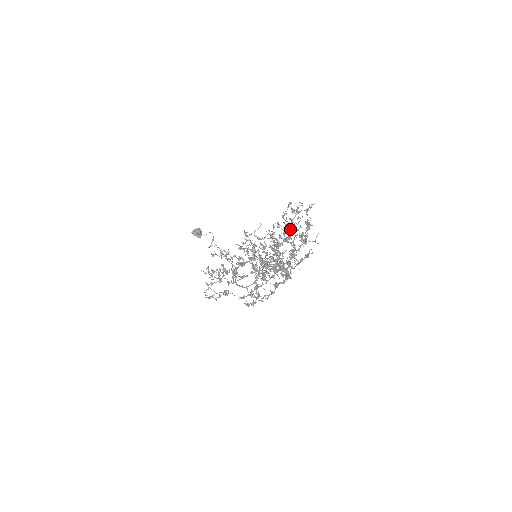
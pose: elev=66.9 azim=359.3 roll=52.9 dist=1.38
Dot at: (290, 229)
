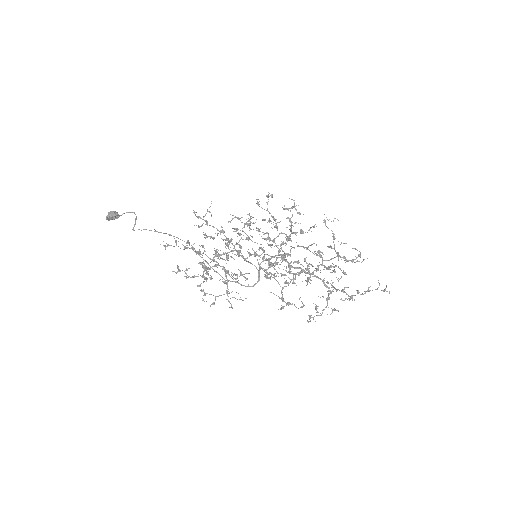
Dot at: occluded
